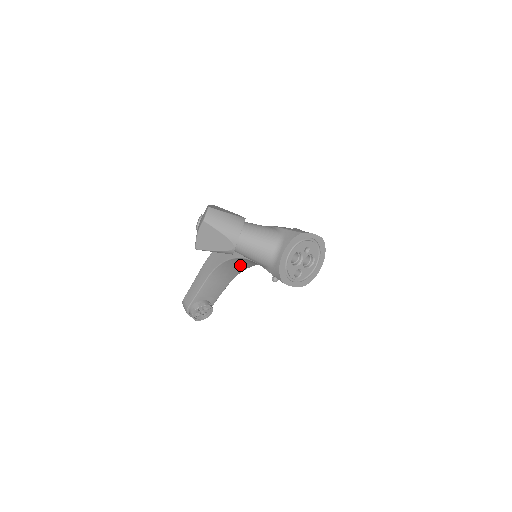
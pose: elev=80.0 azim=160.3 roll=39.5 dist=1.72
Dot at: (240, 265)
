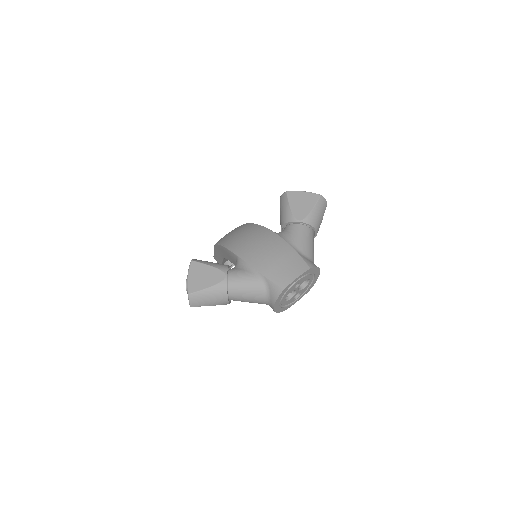
Dot at: occluded
